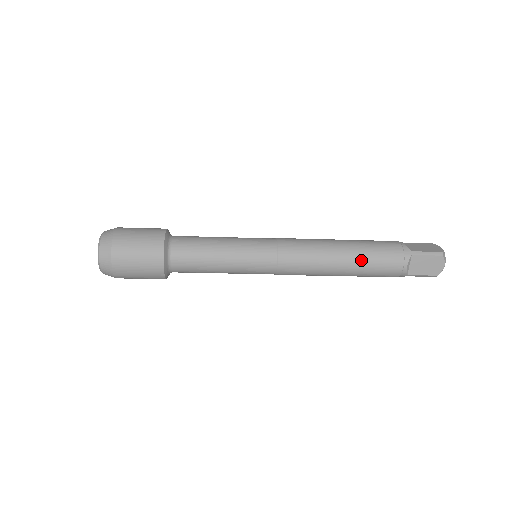
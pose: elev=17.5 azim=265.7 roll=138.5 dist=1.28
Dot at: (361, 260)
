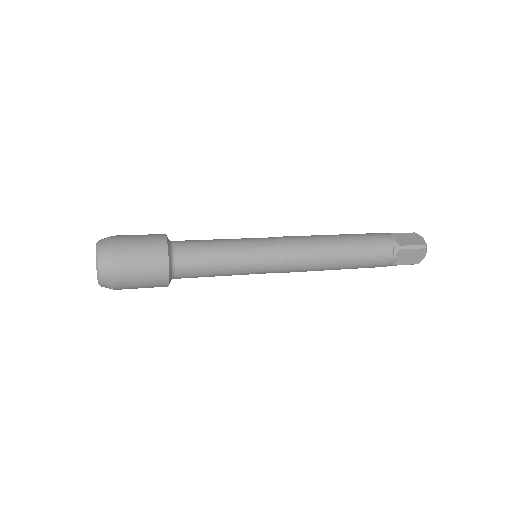
Dot at: (356, 258)
